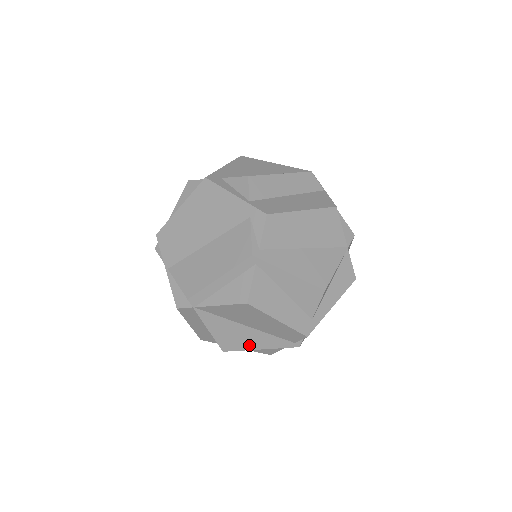
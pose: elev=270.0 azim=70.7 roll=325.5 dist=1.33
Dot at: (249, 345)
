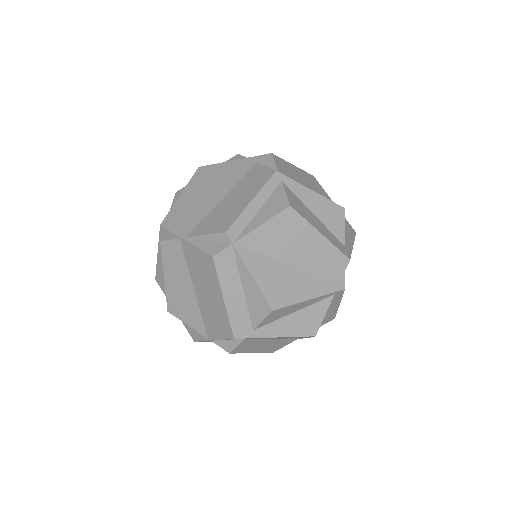
Dot at: (297, 295)
